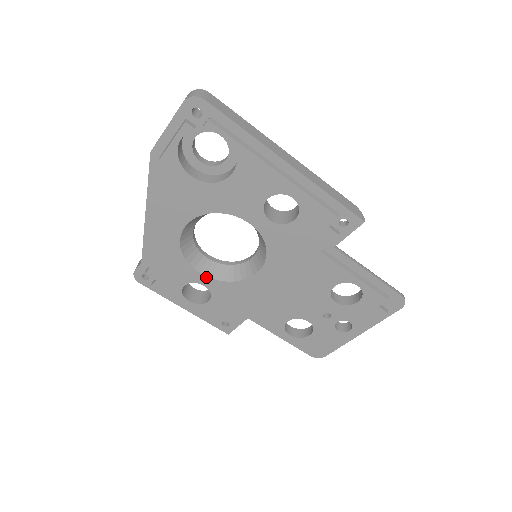
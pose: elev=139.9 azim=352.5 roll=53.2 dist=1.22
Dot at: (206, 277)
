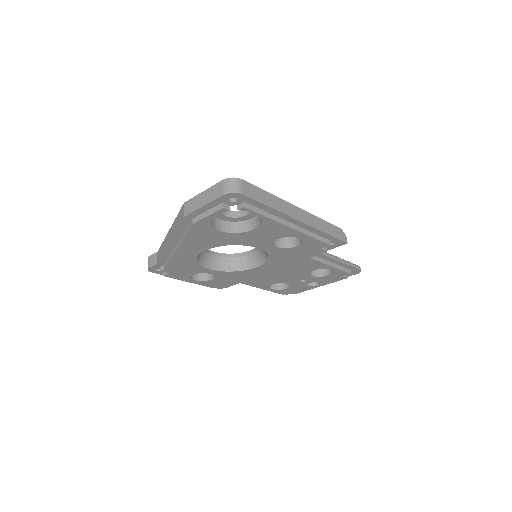
Dot at: (213, 270)
